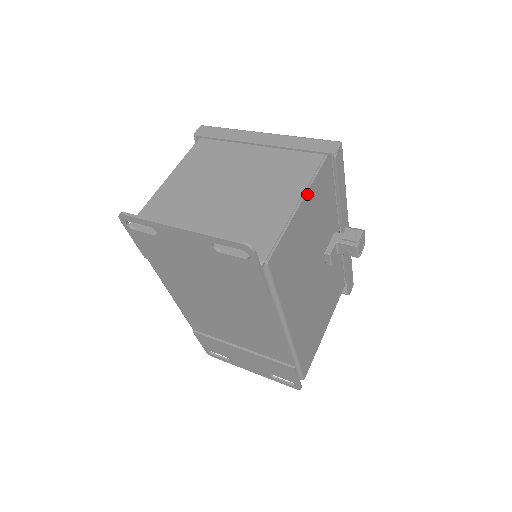
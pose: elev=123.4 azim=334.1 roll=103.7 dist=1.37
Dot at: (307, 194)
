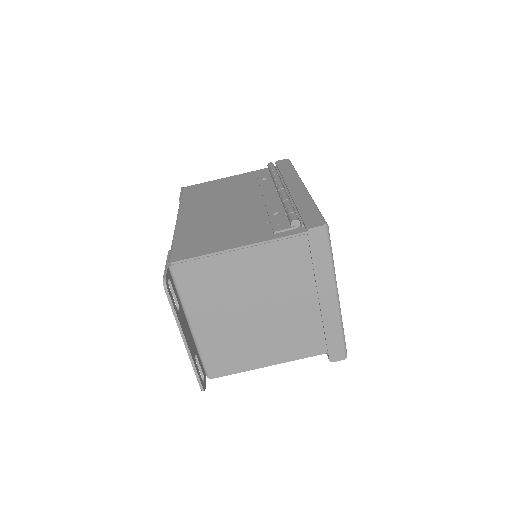
Dot at: (284, 361)
